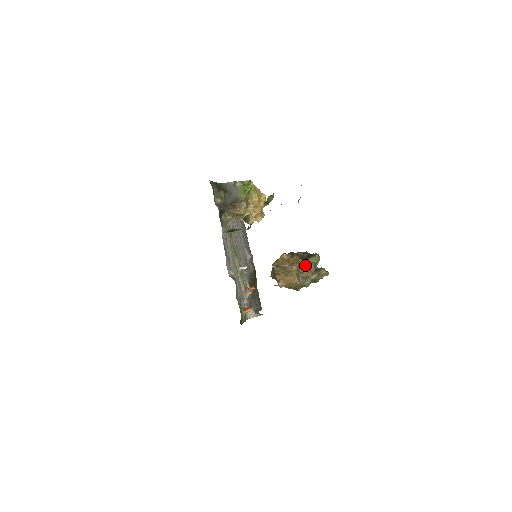
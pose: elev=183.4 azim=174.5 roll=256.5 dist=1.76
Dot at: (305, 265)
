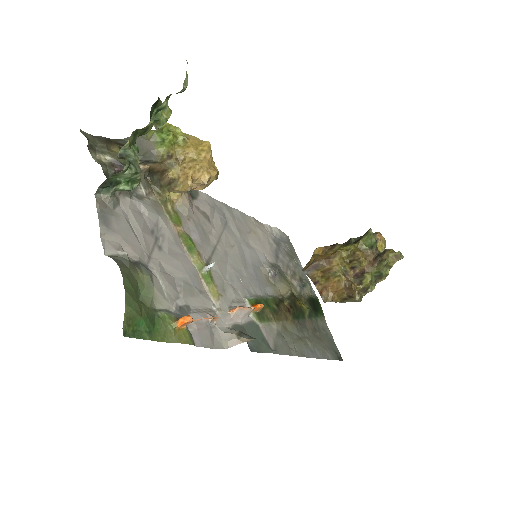
Dot at: (352, 252)
